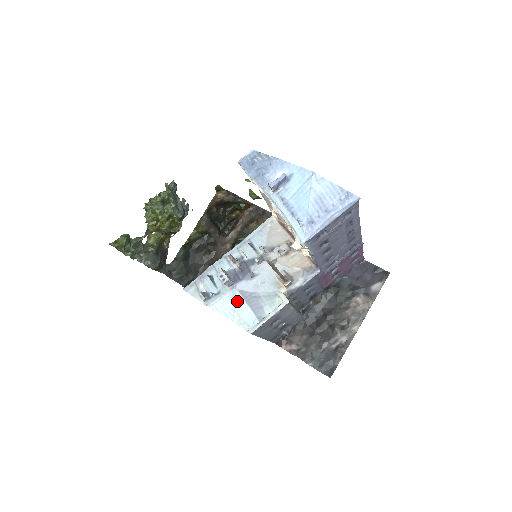
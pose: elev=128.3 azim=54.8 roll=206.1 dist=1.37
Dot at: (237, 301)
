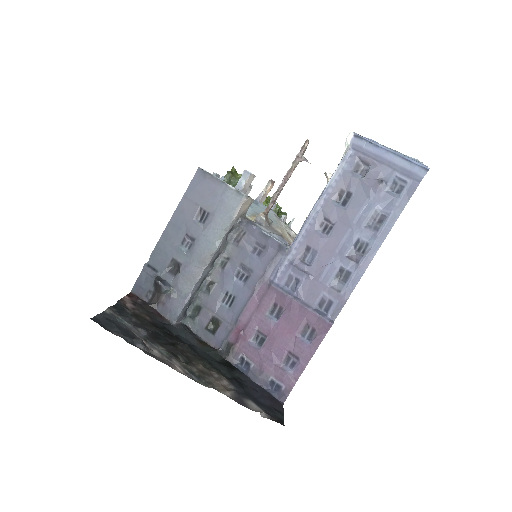
Dot at: occluded
